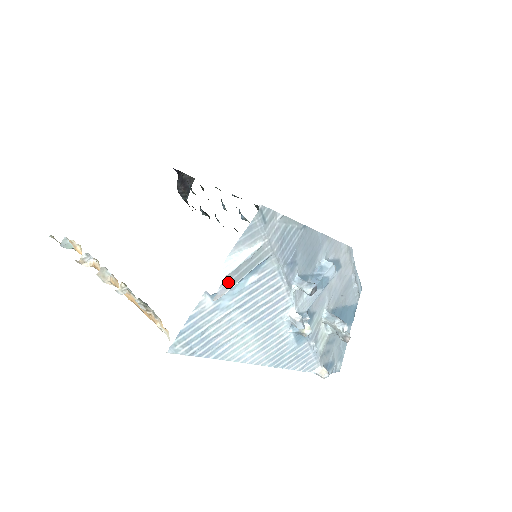
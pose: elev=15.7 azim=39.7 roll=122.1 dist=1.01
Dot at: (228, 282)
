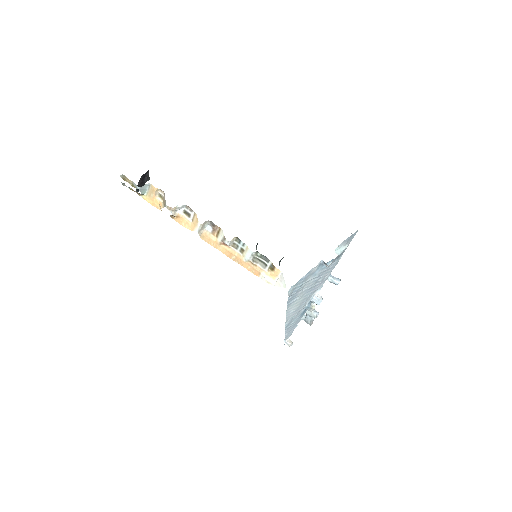
Dot at: (335, 259)
